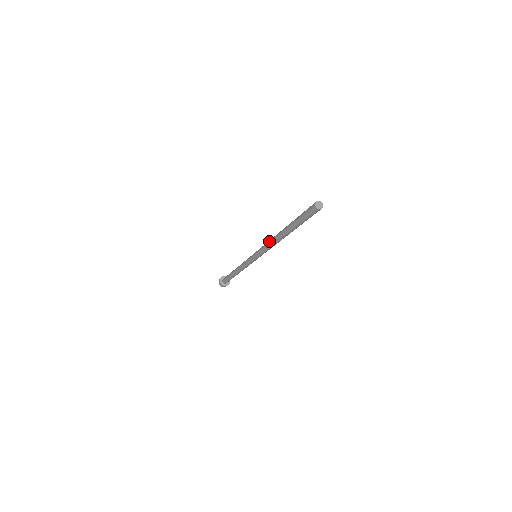
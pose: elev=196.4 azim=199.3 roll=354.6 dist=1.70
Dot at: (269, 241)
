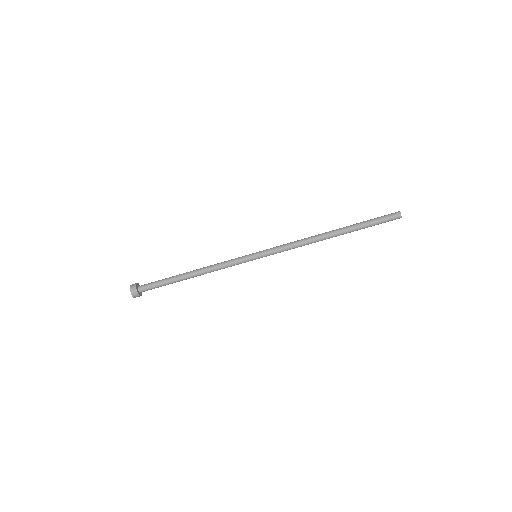
Dot at: (302, 239)
